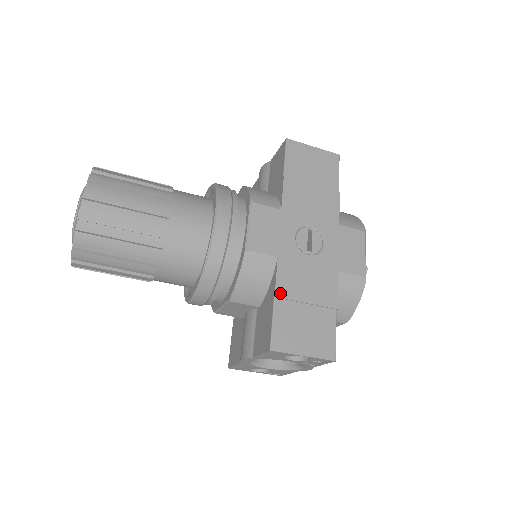
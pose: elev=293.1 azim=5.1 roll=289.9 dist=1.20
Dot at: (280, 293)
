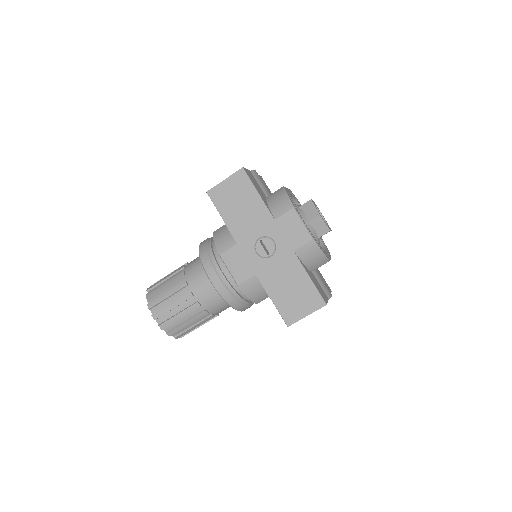
Dot at: (271, 293)
